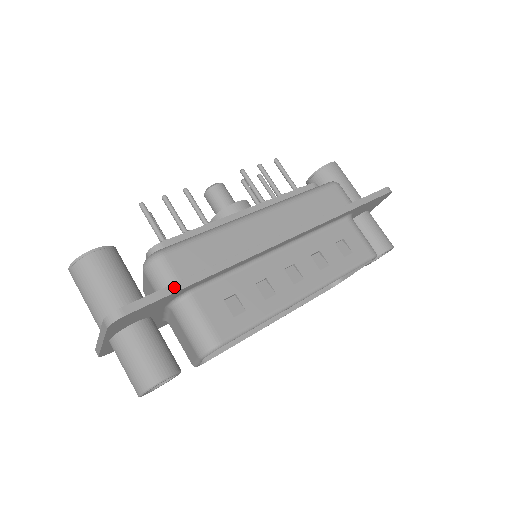
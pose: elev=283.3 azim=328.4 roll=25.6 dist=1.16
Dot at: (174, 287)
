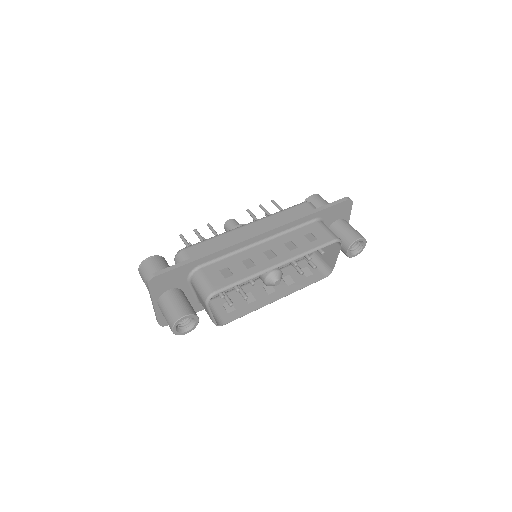
Dot at: (185, 262)
